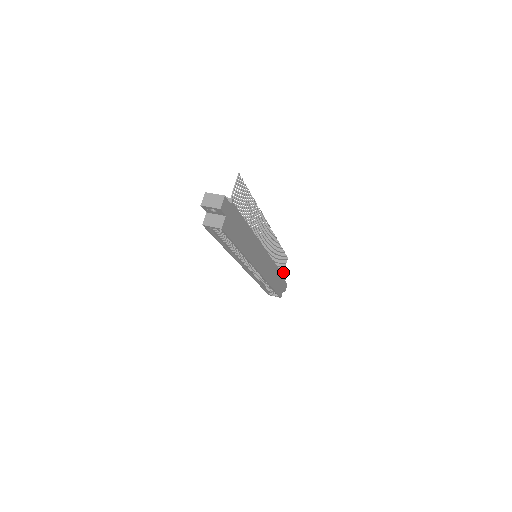
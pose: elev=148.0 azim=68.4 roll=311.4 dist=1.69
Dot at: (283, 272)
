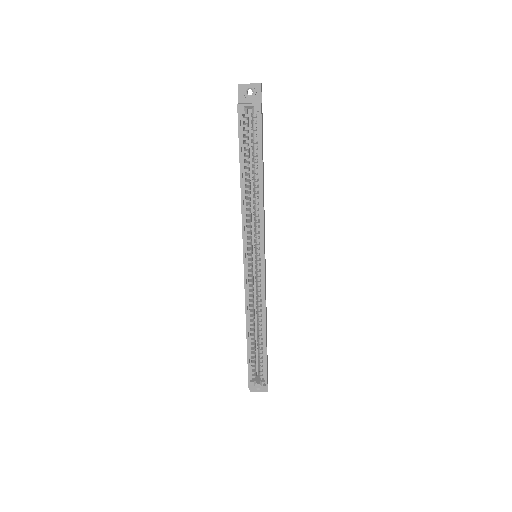
Dot at: occluded
